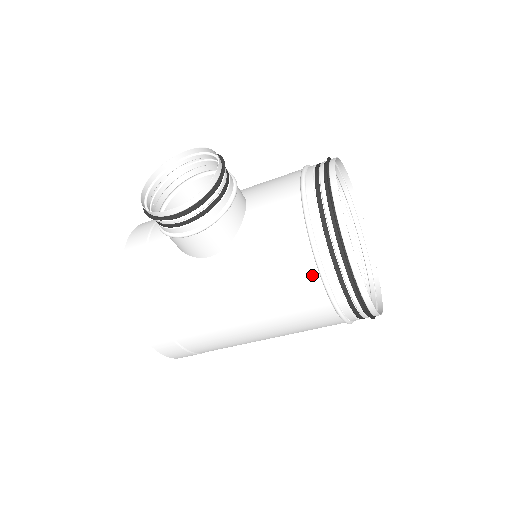
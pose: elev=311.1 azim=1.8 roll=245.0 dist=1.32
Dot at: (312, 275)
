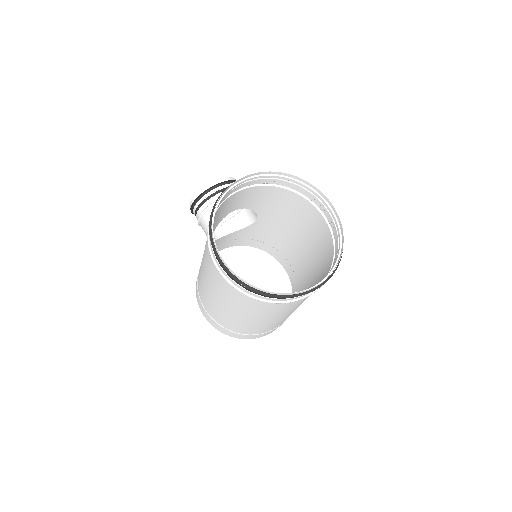
Dot at: occluded
